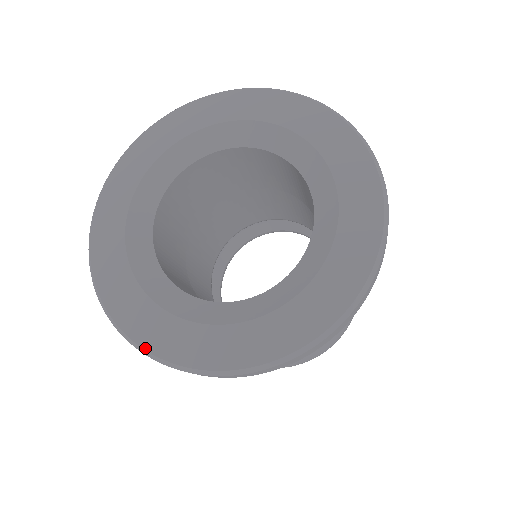
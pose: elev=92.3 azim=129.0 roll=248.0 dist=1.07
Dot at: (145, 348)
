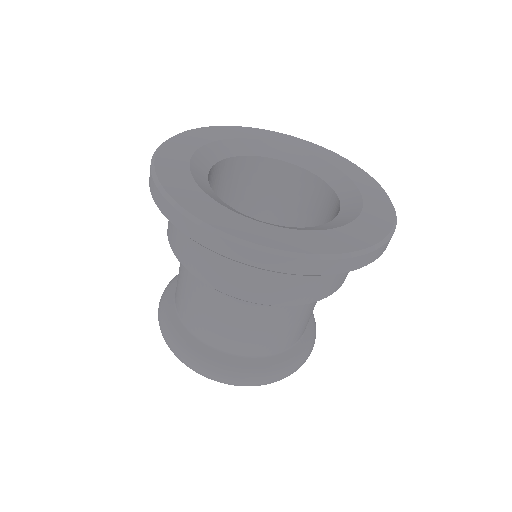
Dot at: (246, 239)
